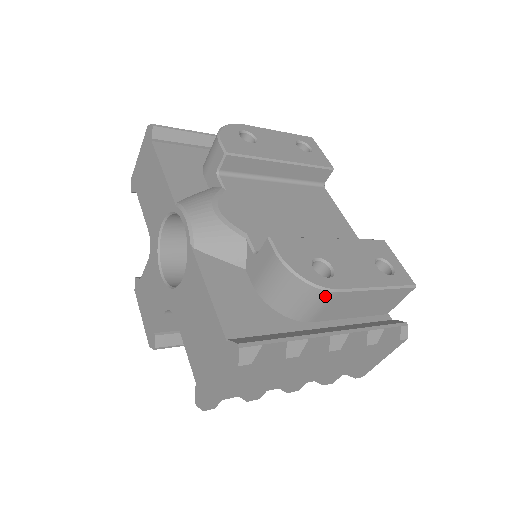
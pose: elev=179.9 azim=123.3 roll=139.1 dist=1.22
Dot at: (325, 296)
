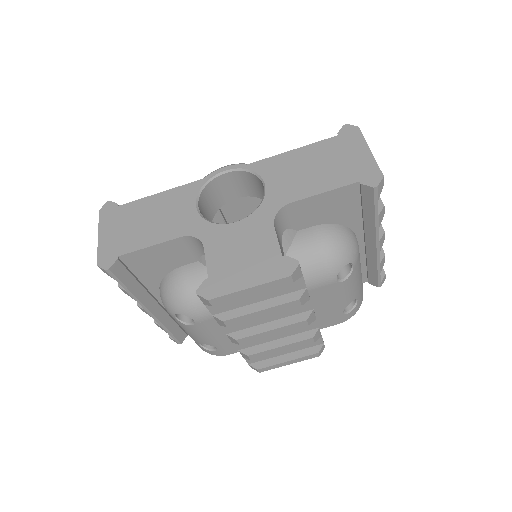
Dot at: occluded
